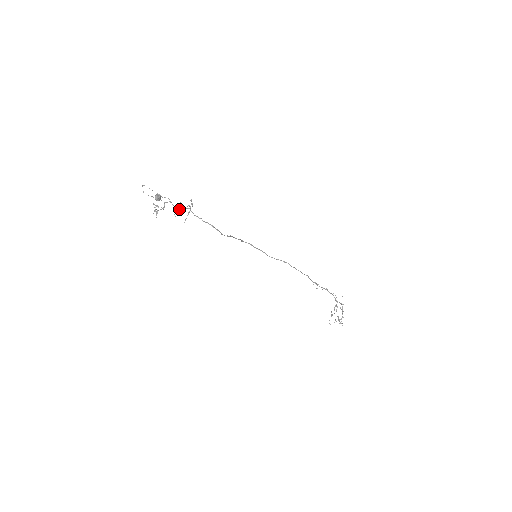
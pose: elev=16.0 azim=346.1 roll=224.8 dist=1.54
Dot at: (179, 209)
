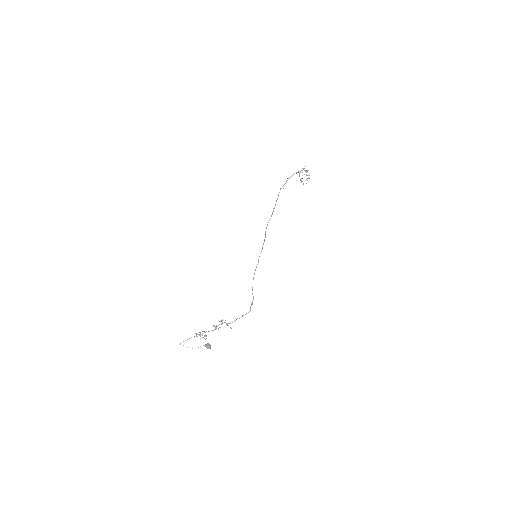
Dot at: (216, 326)
